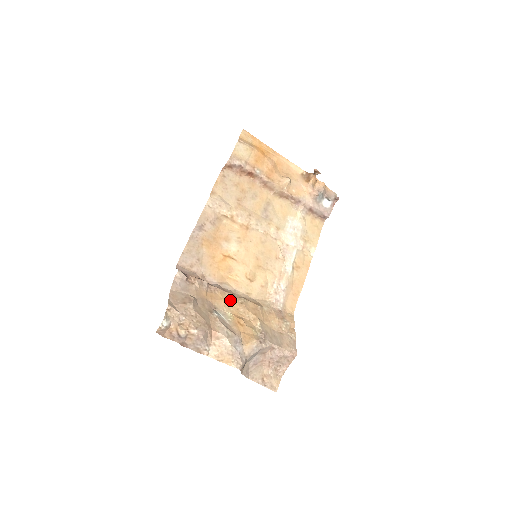
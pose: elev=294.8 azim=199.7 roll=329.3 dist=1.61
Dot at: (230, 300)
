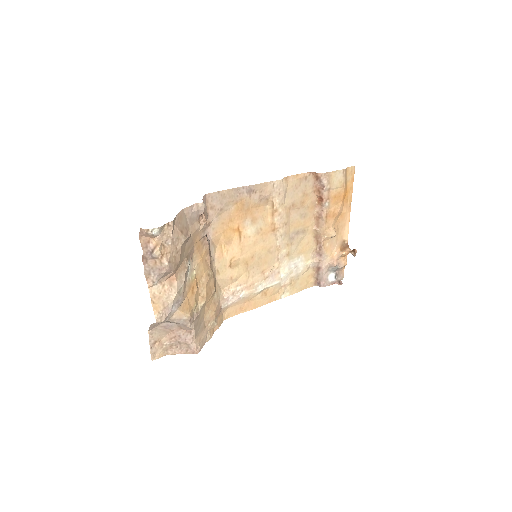
Dot at: (205, 263)
